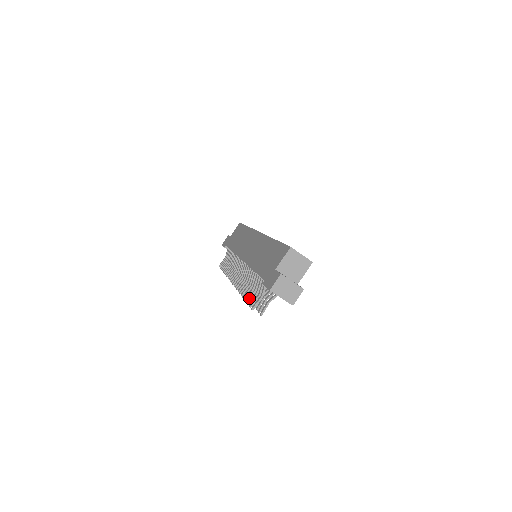
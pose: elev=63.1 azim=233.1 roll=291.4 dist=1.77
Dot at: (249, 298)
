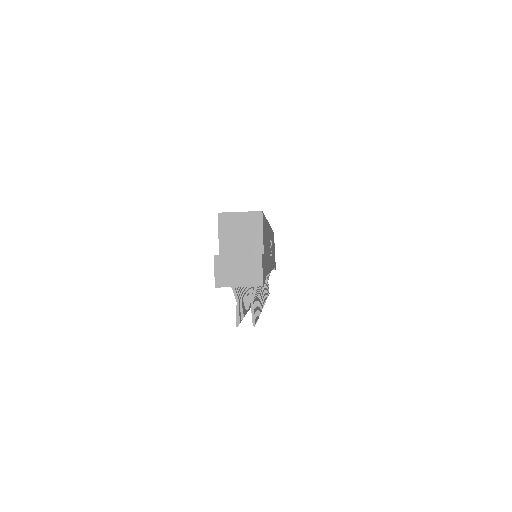
Dot at: occluded
